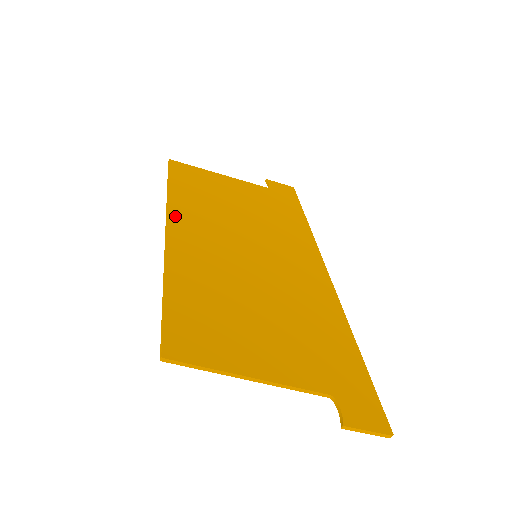
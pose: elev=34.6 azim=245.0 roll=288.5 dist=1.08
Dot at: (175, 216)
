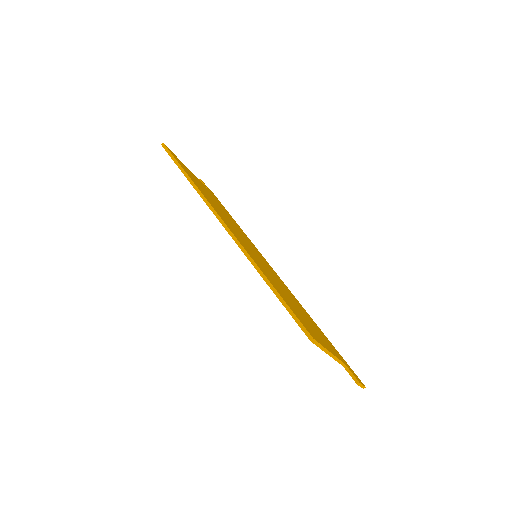
Dot at: (216, 211)
